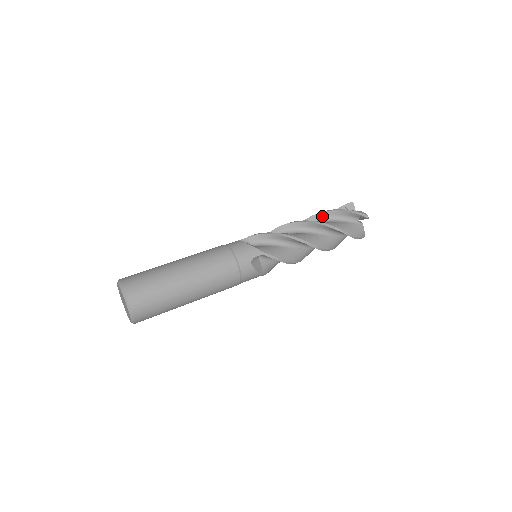
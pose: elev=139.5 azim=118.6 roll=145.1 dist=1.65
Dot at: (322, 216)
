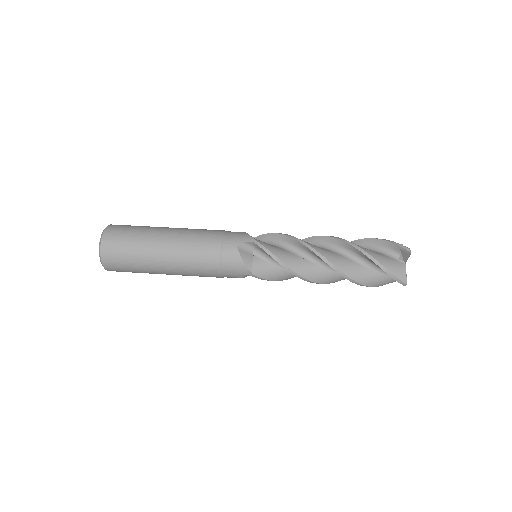
Dot at: (358, 252)
